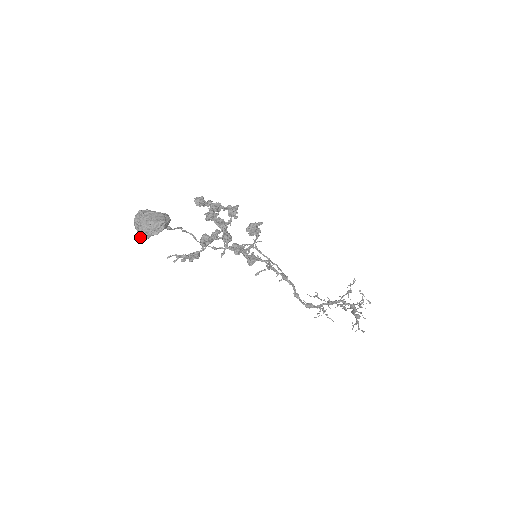
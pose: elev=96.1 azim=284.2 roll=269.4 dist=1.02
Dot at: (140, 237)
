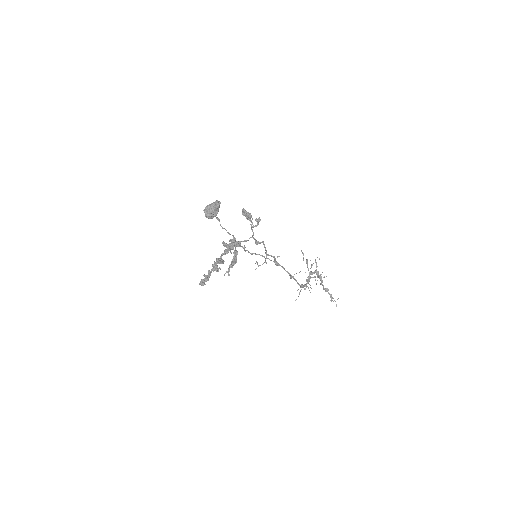
Dot at: (215, 214)
